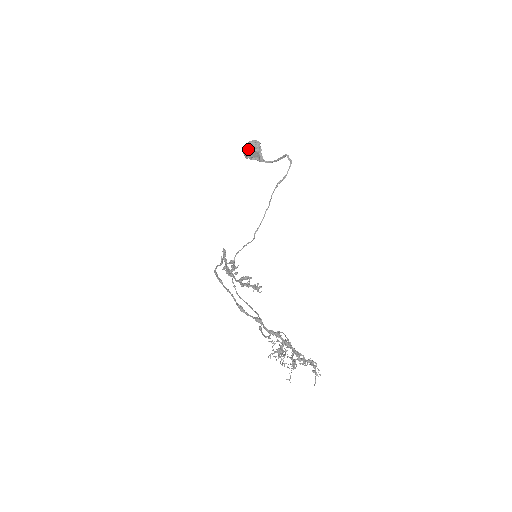
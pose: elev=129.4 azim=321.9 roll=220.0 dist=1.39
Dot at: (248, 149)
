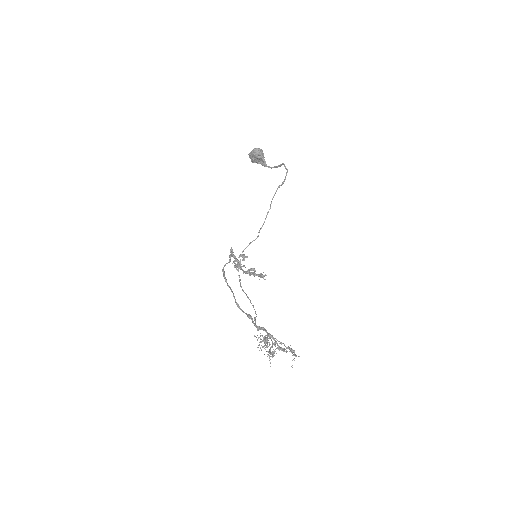
Dot at: (253, 156)
